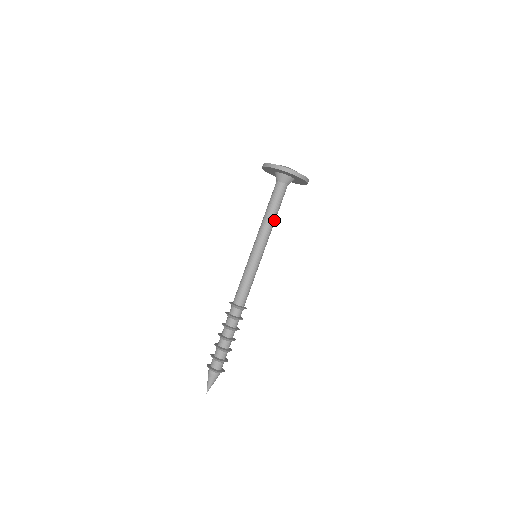
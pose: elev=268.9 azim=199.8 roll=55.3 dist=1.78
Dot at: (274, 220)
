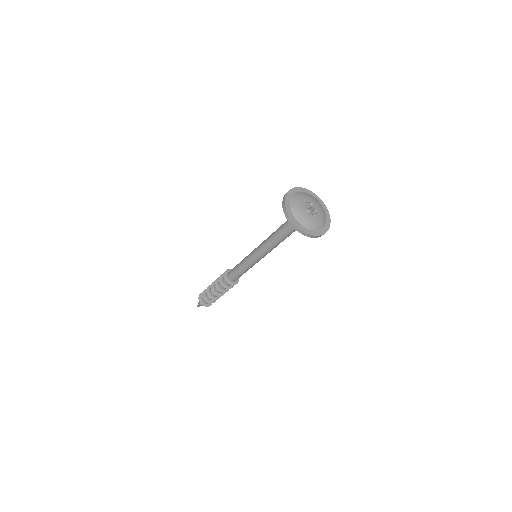
Dot at: (280, 242)
